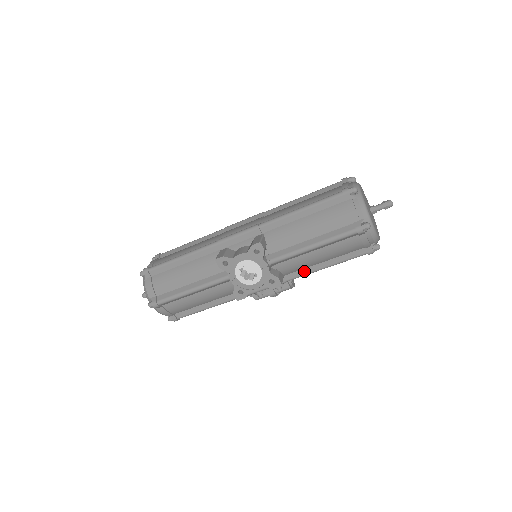
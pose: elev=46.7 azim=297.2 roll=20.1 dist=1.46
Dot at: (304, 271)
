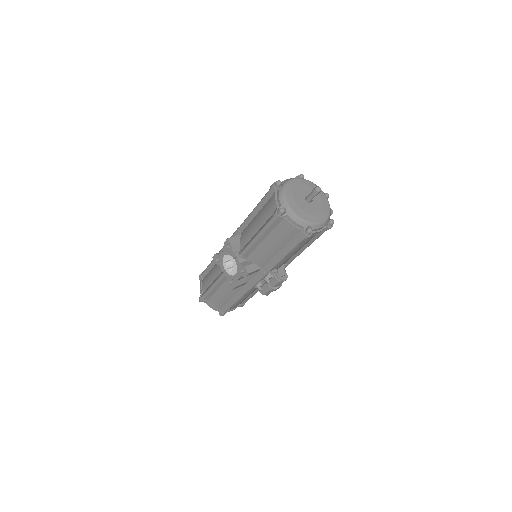
Dot at: (272, 262)
